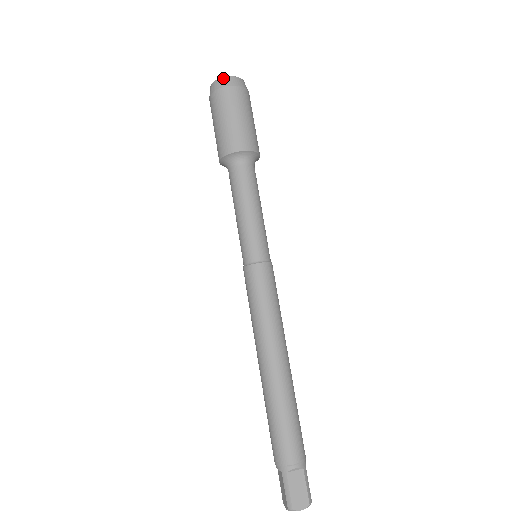
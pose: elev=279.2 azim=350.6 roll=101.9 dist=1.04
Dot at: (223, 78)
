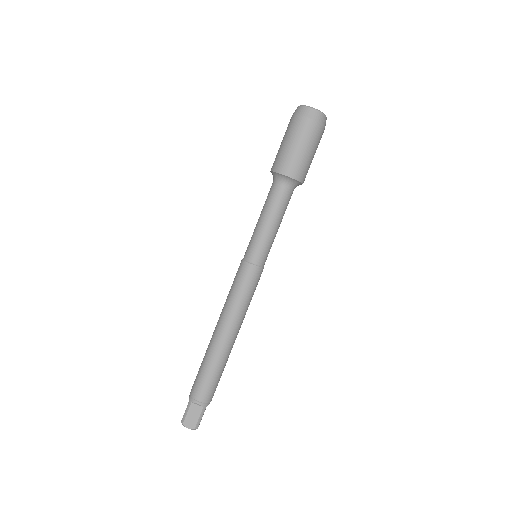
Dot at: (307, 107)
